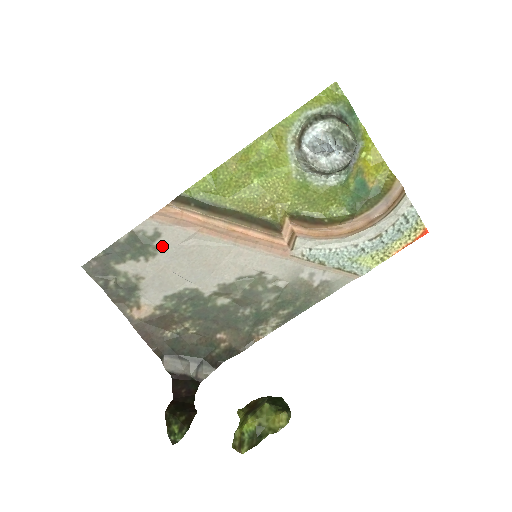
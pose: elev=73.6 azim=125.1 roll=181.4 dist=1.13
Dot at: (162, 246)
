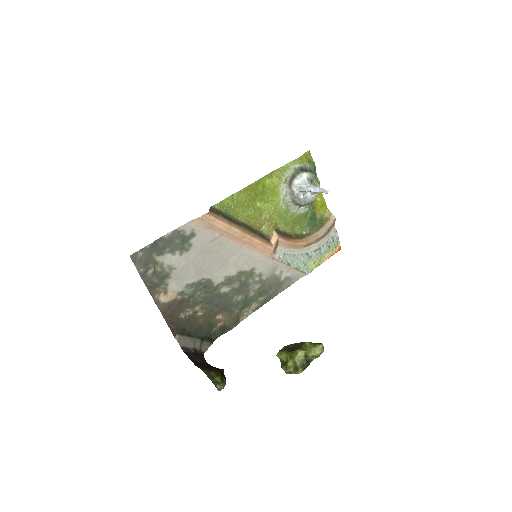
Dot at: (194, 244)
